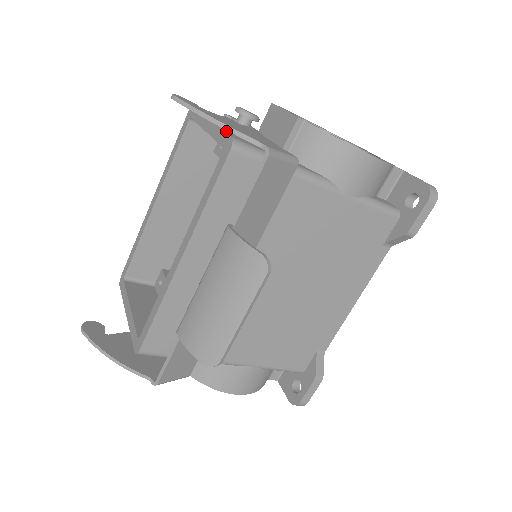
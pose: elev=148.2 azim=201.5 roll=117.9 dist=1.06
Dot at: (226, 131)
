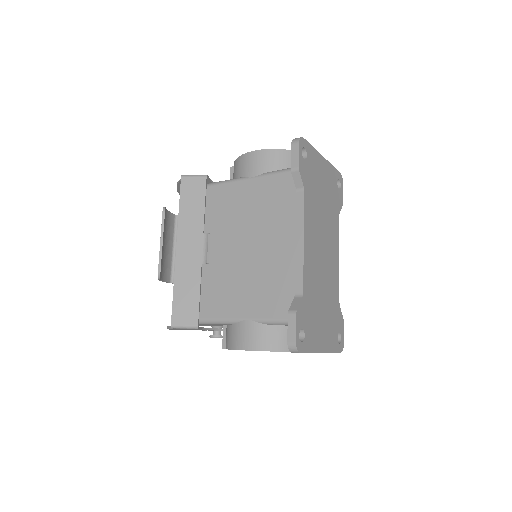
Dot at: occluded
